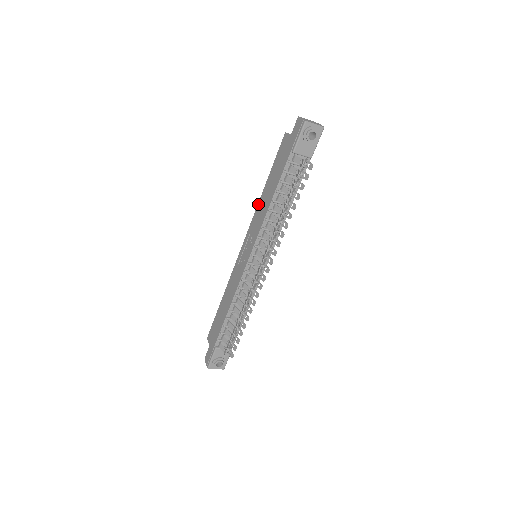
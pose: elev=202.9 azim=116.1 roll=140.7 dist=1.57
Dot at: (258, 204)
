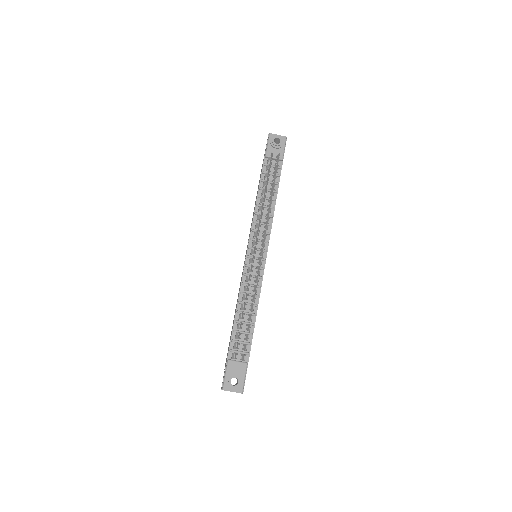
Dot at: occluded
